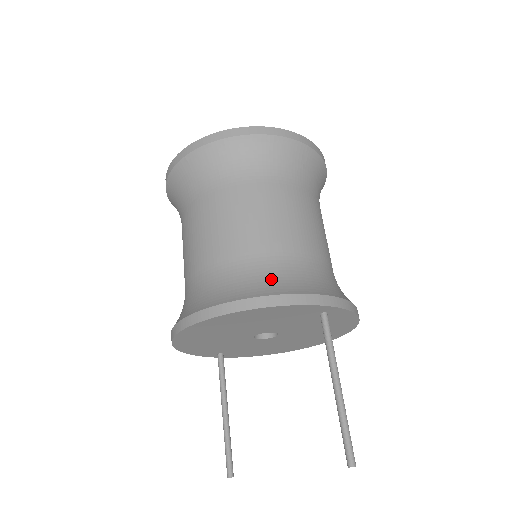
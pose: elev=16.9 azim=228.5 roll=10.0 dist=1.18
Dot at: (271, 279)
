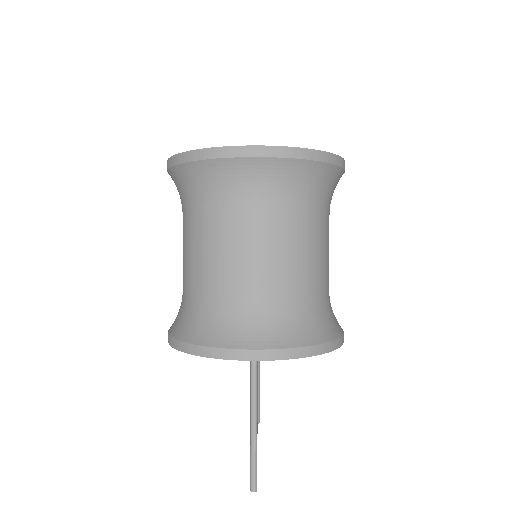
Dot at: (201, 323)
